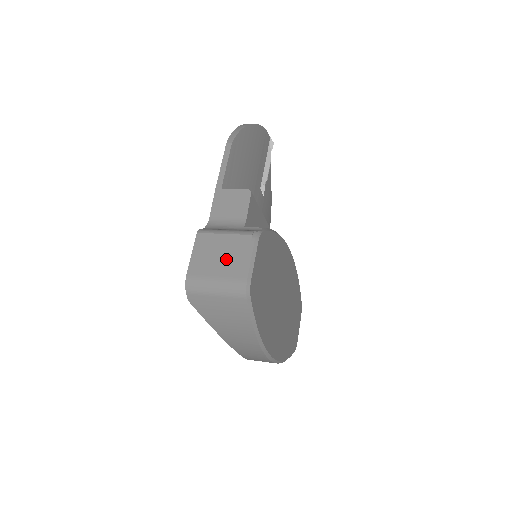
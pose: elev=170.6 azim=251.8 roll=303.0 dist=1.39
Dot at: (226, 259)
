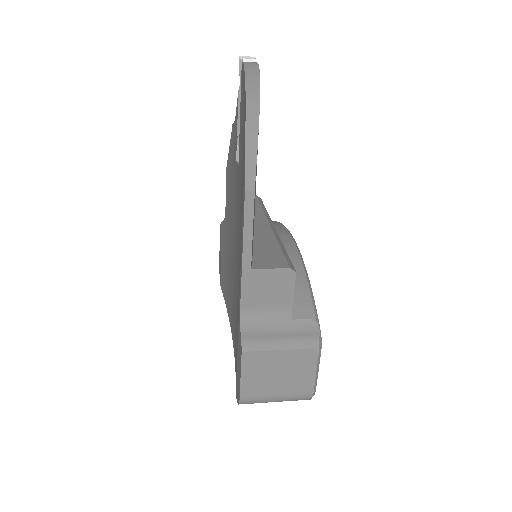
Dot at: (286, 376)
